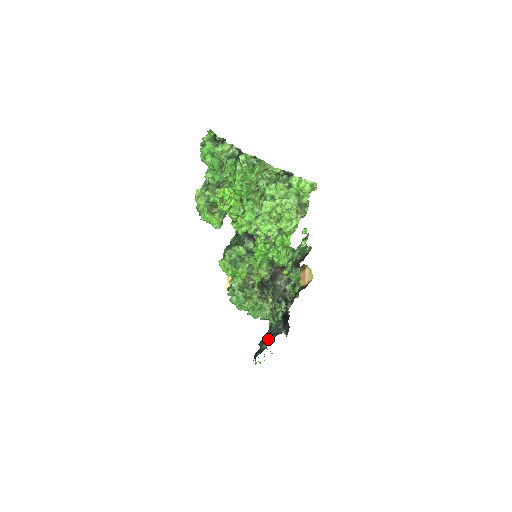
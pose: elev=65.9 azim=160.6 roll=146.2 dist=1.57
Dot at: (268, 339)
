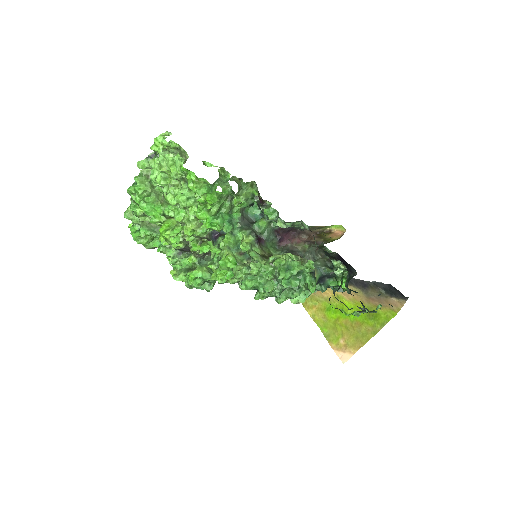
Dot at: (339, 288)
